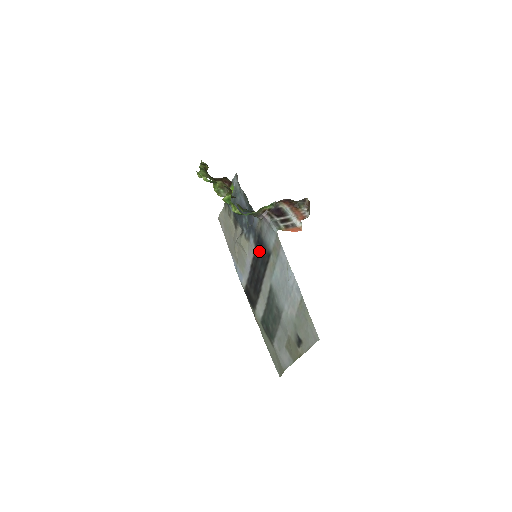
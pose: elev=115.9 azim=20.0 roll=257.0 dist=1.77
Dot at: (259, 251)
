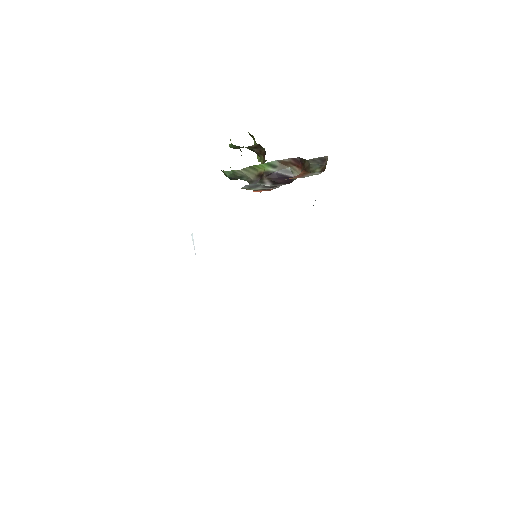
Dot at: occluded
